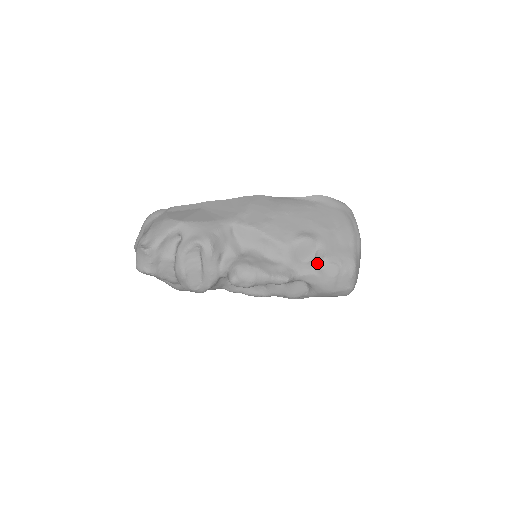
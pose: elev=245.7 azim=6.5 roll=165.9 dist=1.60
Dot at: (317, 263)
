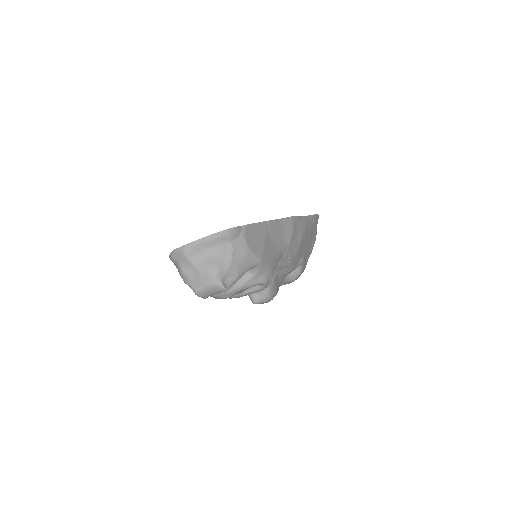
Dot at: (293, 276)
